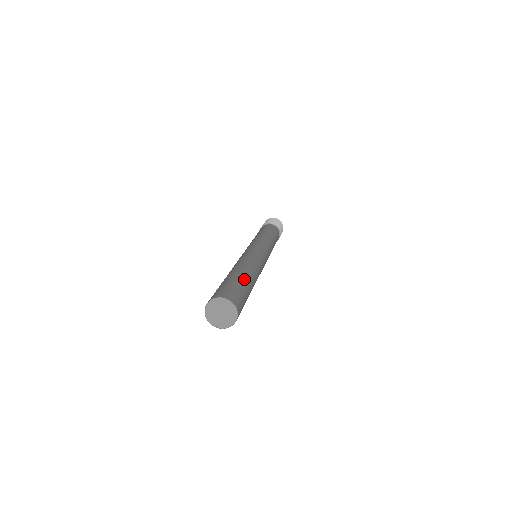
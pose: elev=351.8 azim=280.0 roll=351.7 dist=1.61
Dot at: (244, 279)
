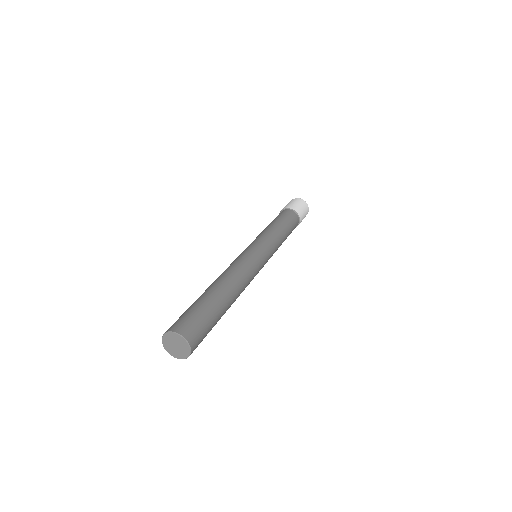
Dot at: (218, 305)
